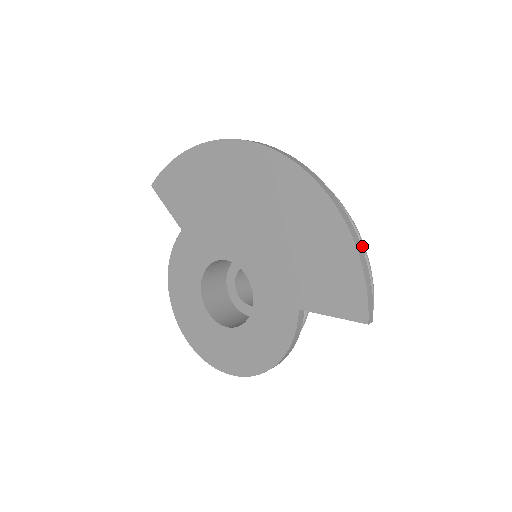
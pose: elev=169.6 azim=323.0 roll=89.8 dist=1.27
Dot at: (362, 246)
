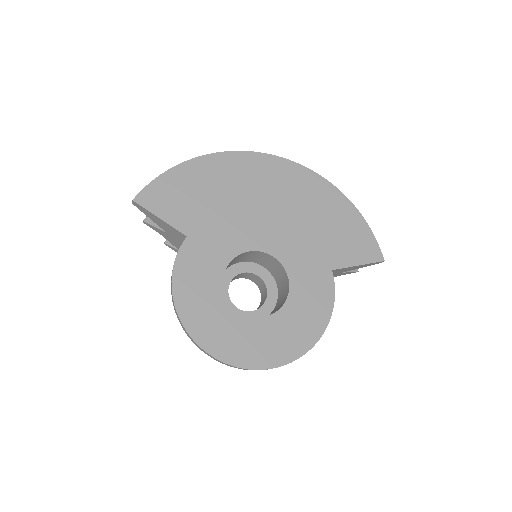
Dot at: occluded
